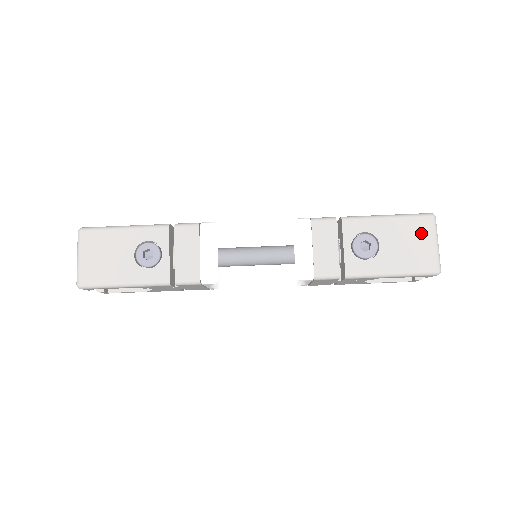
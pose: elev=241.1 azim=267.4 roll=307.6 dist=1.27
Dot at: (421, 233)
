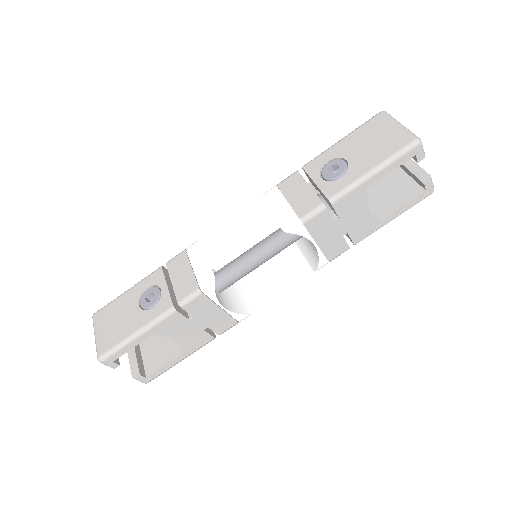
Dot at: (379, 128)
